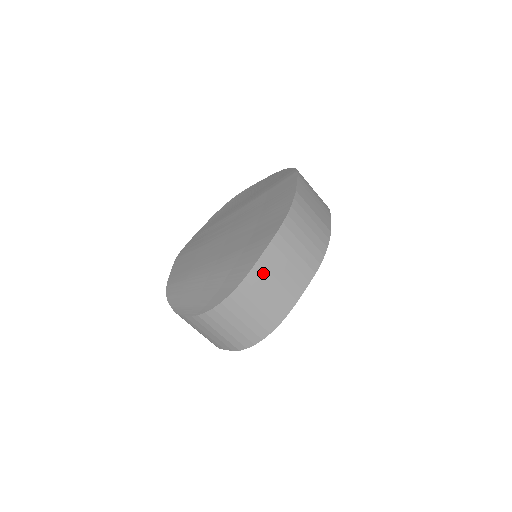
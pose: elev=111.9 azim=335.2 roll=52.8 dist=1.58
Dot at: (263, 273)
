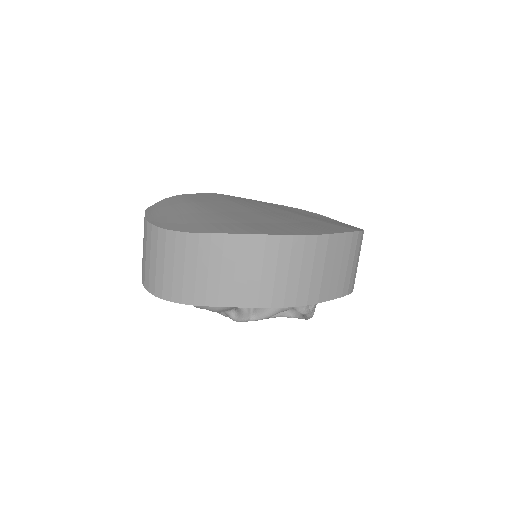
Dot at: (217, 248)
